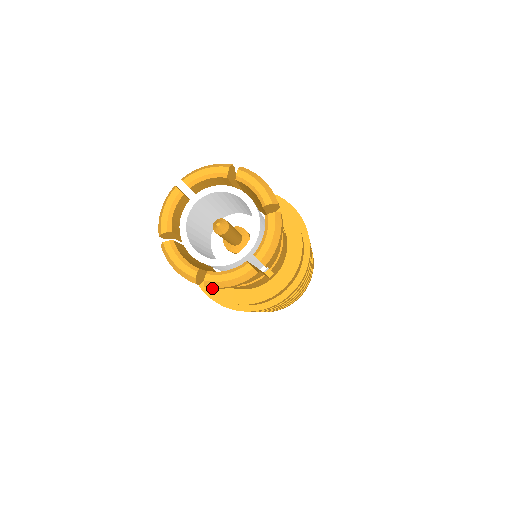
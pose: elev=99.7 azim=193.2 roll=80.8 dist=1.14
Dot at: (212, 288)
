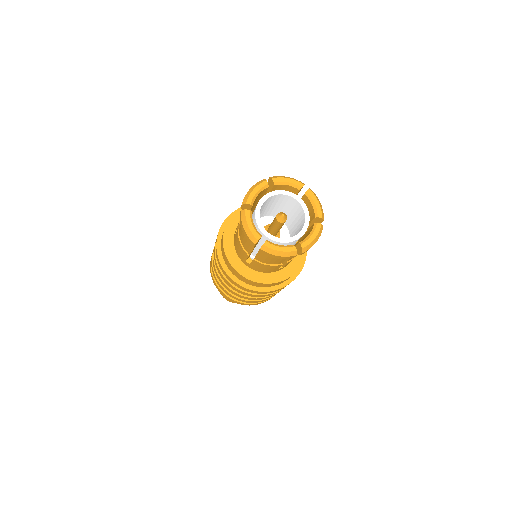
Dot at: (267, 279)
